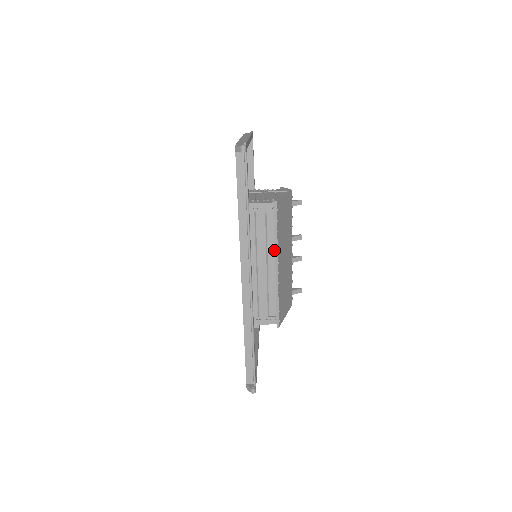
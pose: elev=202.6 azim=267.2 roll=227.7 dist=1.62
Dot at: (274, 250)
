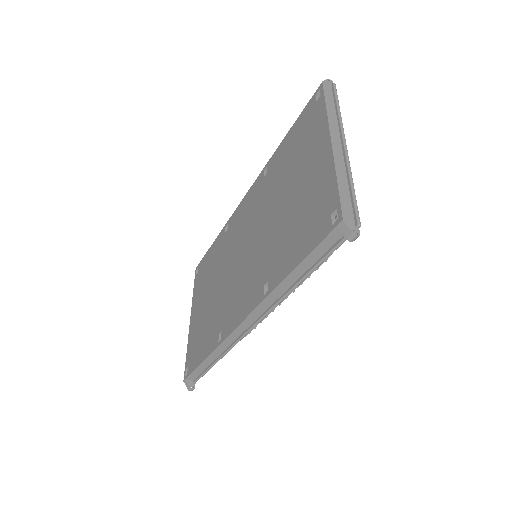
Dot at: occluded
